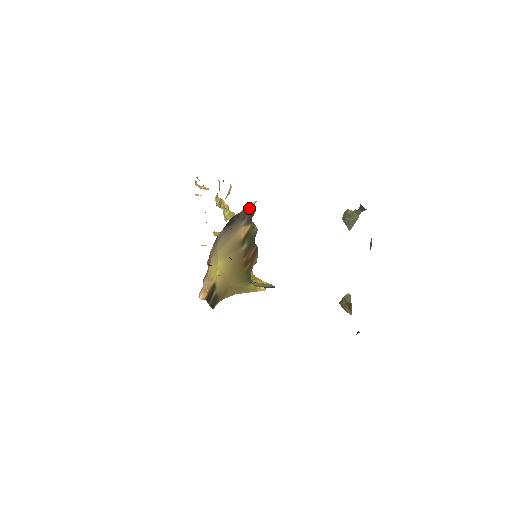
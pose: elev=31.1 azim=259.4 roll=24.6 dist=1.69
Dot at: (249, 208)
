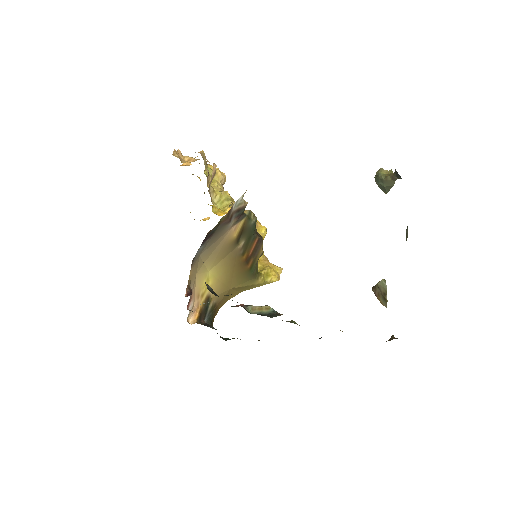
Dot at: (235, 206)
